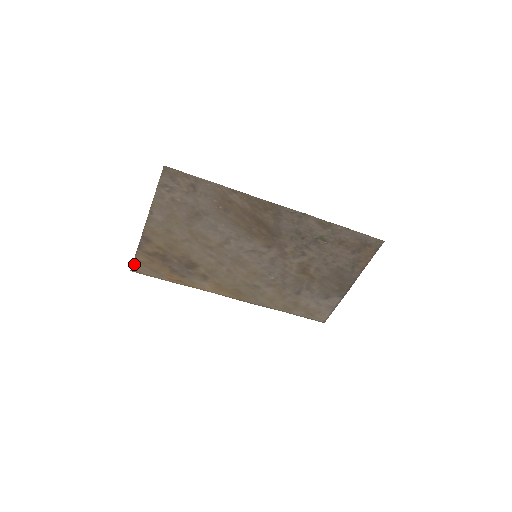
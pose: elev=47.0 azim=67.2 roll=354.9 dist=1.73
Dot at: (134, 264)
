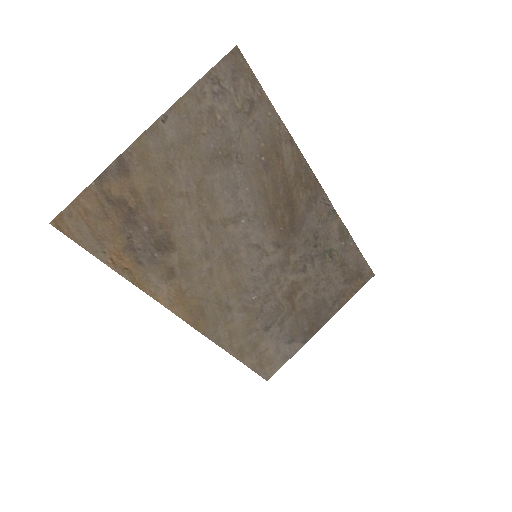
Dot at: (66, 211)
